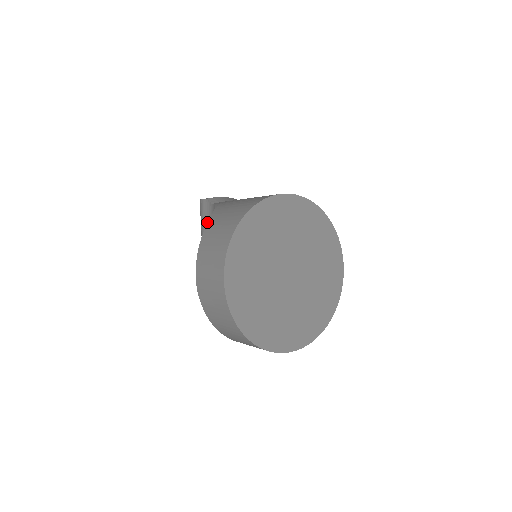
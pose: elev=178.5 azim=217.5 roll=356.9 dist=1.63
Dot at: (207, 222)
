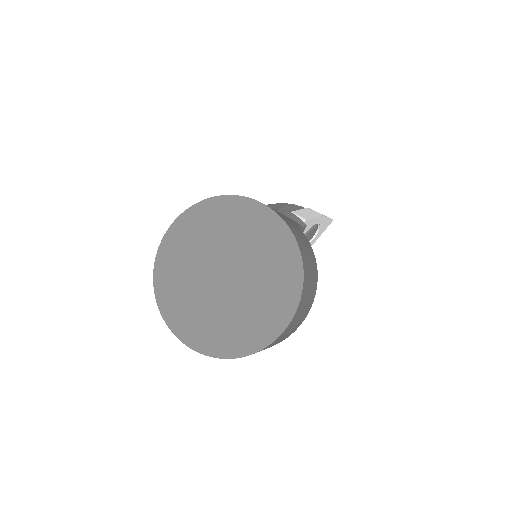
Dot at: occluded
